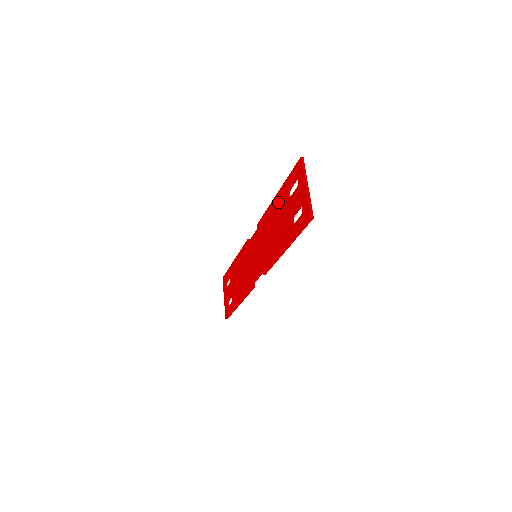
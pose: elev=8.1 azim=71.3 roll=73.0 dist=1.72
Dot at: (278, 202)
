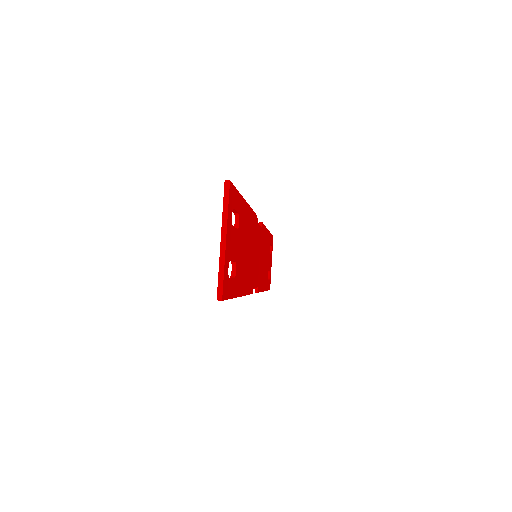
Dot at: occluded
